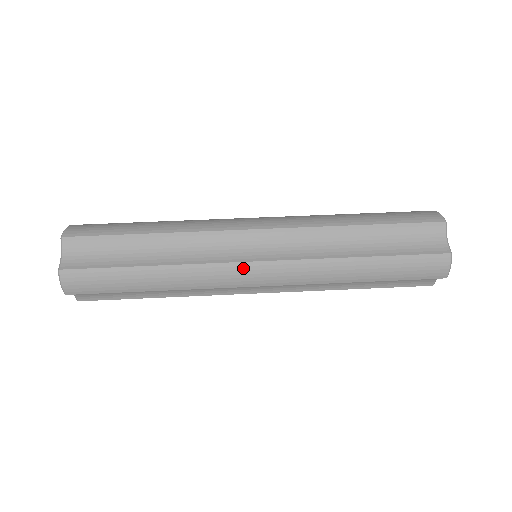
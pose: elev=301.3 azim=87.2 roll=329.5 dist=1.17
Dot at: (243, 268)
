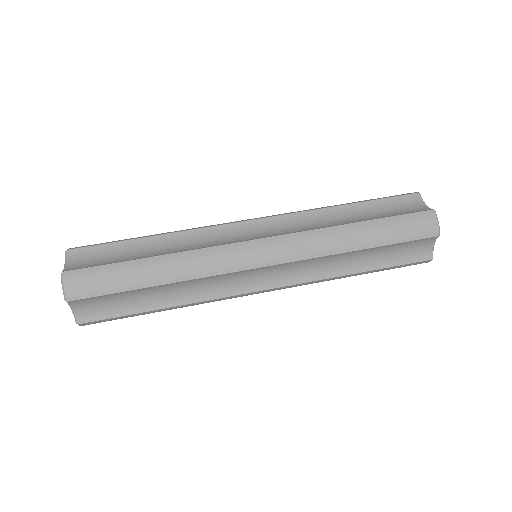
Dot at: (245, 247)
